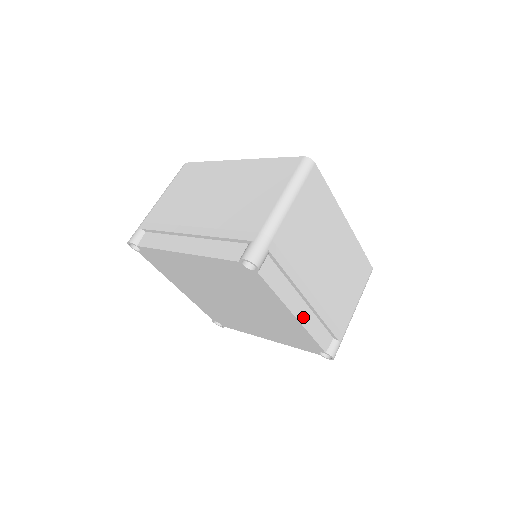
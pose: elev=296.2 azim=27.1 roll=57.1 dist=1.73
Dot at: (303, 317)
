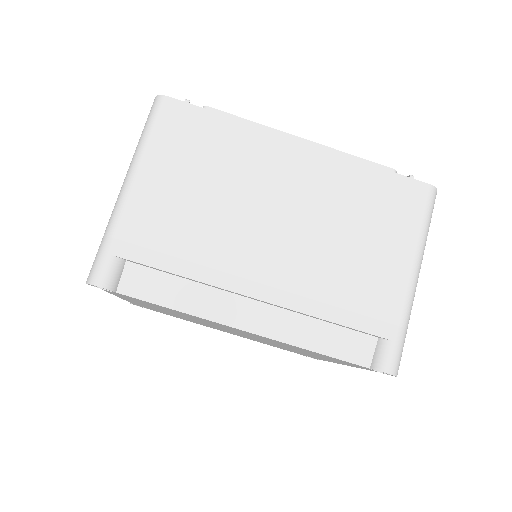
Dot at: occluded
